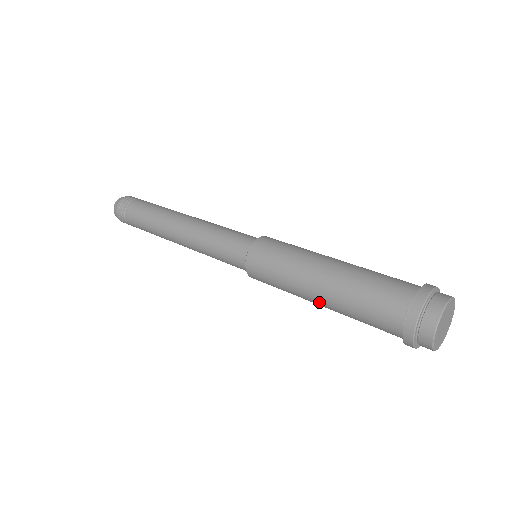
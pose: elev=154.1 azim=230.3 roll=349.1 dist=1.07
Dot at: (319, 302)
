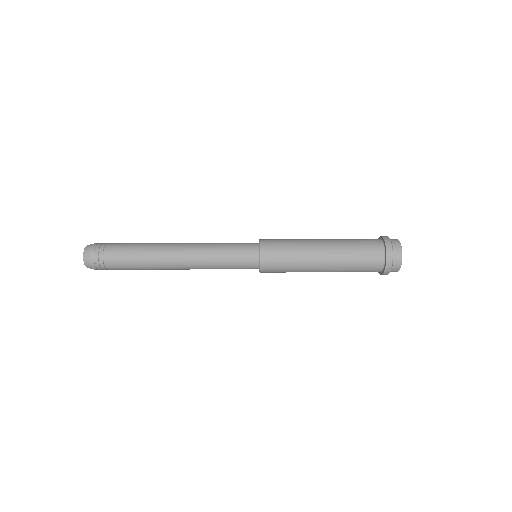
Dot at: (324, 267)
